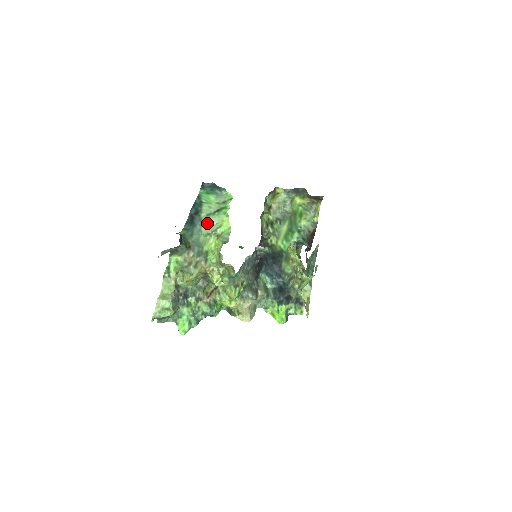
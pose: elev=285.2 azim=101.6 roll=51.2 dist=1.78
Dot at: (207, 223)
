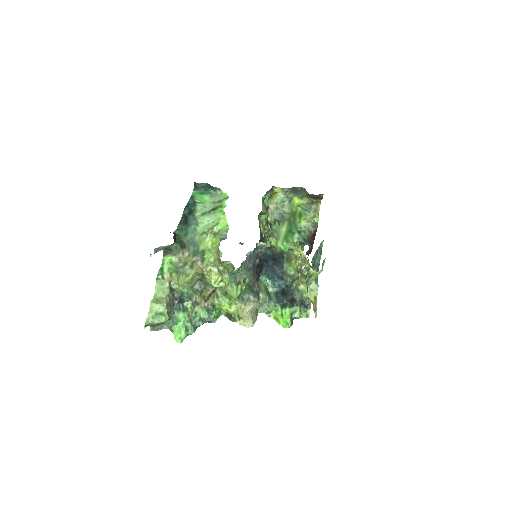
Dot at: (202, 222)
